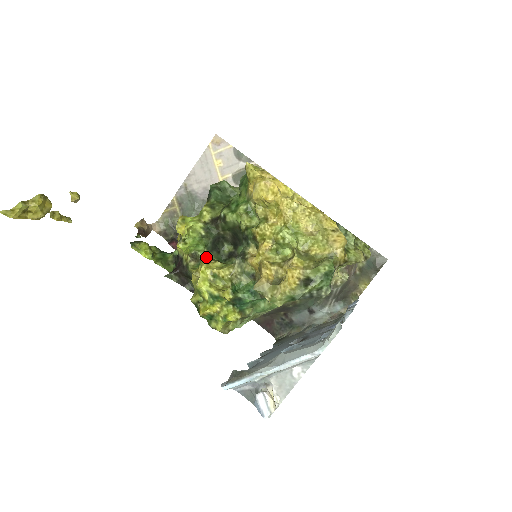
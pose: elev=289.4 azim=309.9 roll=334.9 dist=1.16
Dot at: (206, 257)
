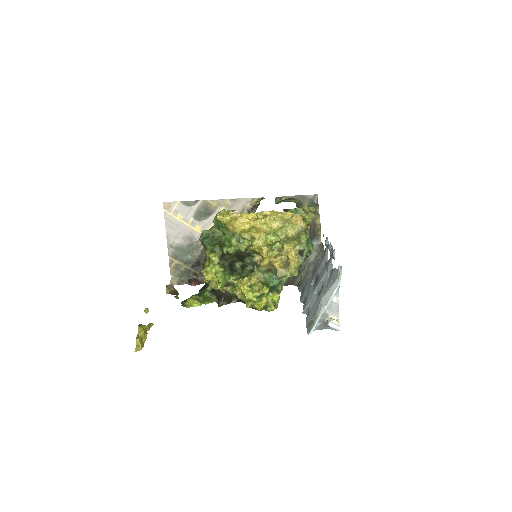
Dot at: (233, 279)
